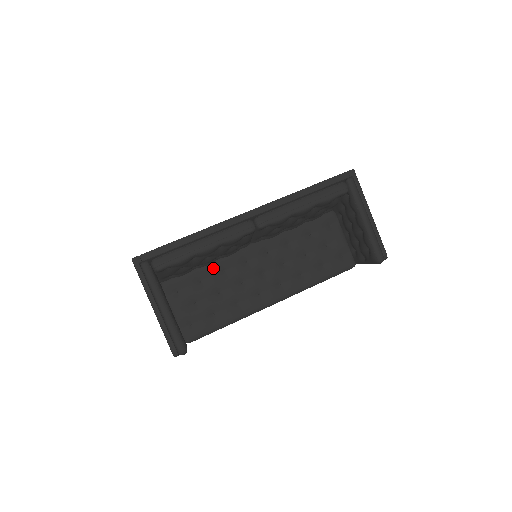
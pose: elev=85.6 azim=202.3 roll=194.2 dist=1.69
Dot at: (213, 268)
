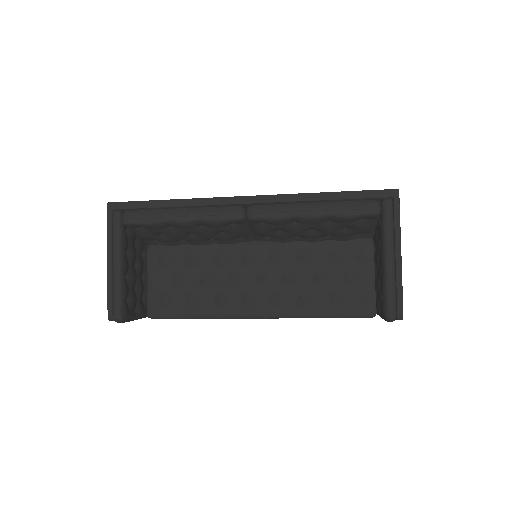
Dot at: (204, 250)
